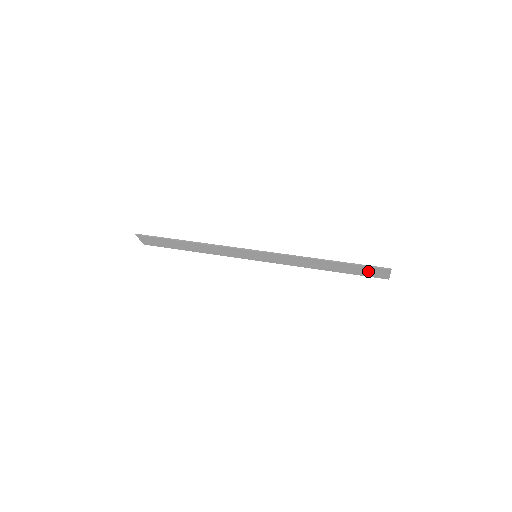
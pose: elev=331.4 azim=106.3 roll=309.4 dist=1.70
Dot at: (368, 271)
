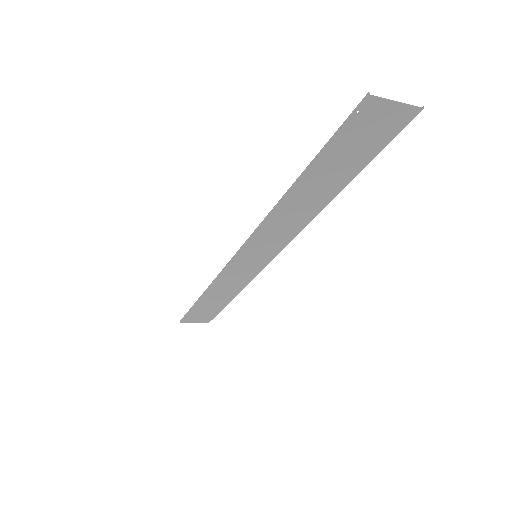
Dot at: (362, 137)
